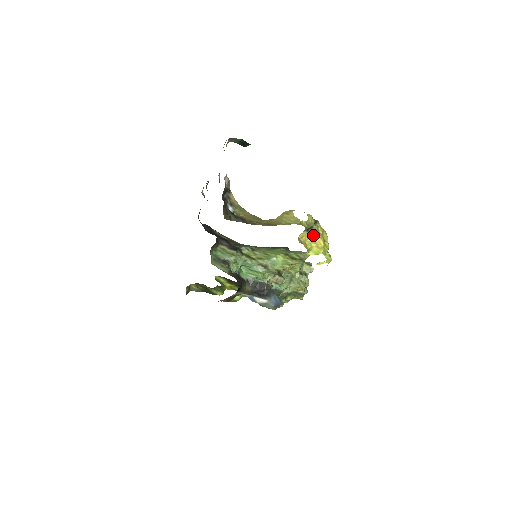
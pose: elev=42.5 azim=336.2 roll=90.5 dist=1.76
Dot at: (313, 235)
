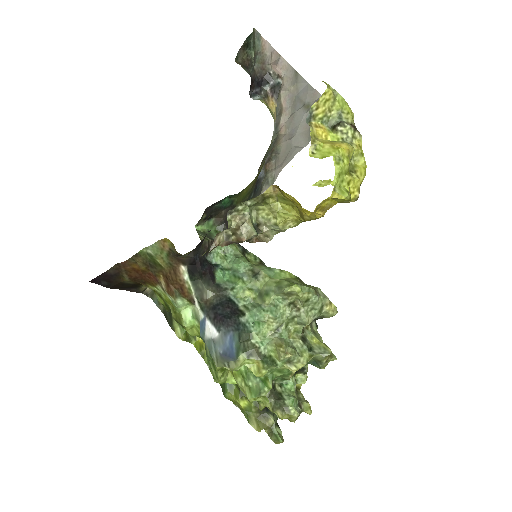
Dot at: (338, 141)
